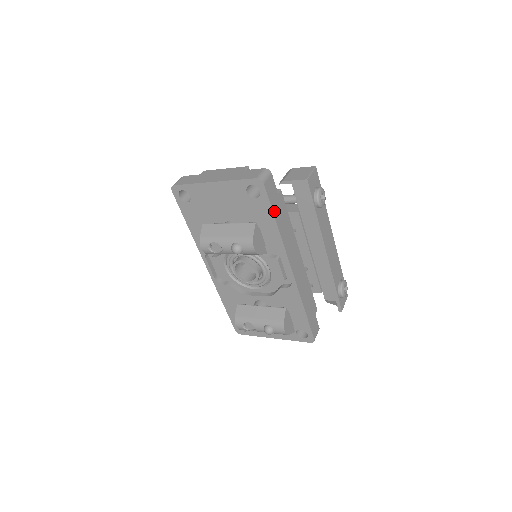
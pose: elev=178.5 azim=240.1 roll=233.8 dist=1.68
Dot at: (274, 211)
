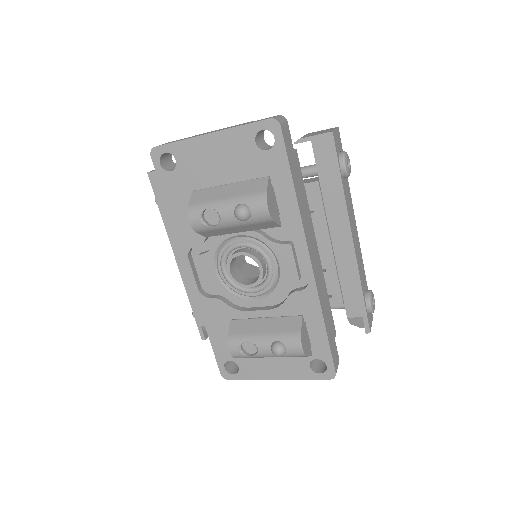
Dot at: (291, 169)
